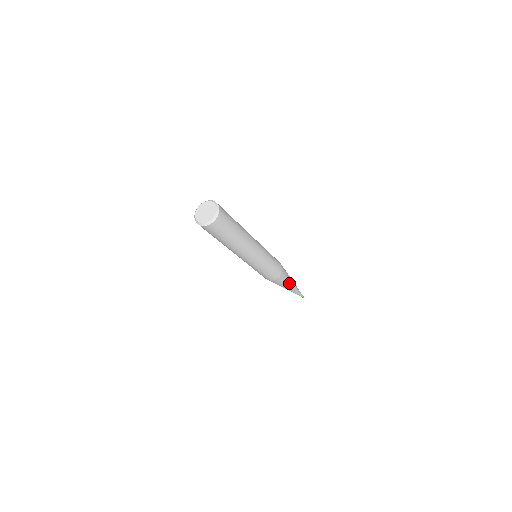
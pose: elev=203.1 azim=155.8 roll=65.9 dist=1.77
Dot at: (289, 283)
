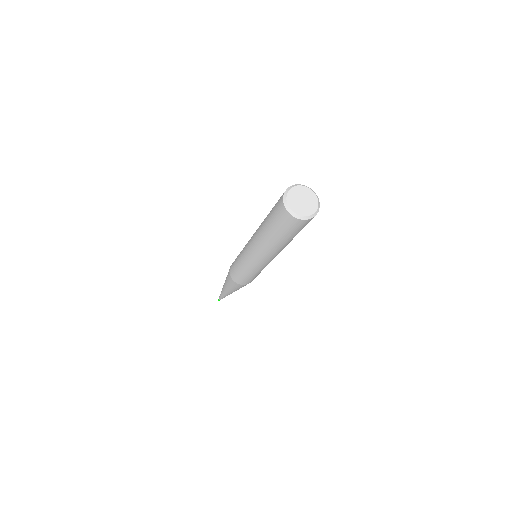
Dot at: occluded
